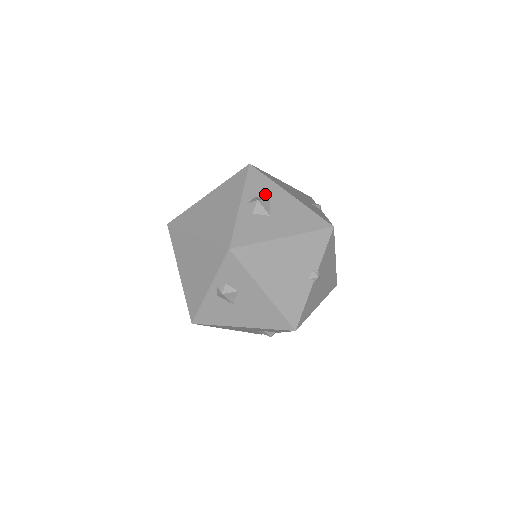
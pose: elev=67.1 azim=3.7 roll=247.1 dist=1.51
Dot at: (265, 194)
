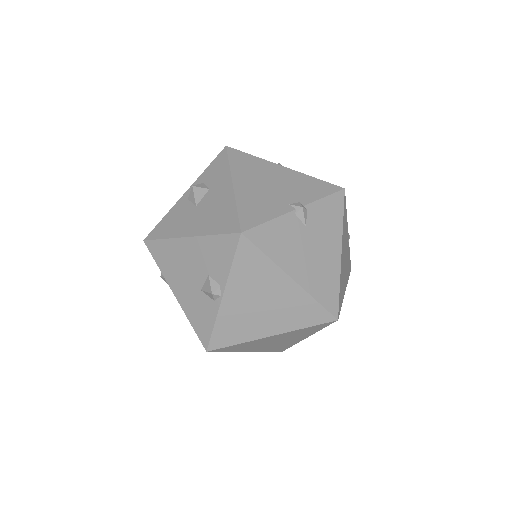
Dot at: occluded
